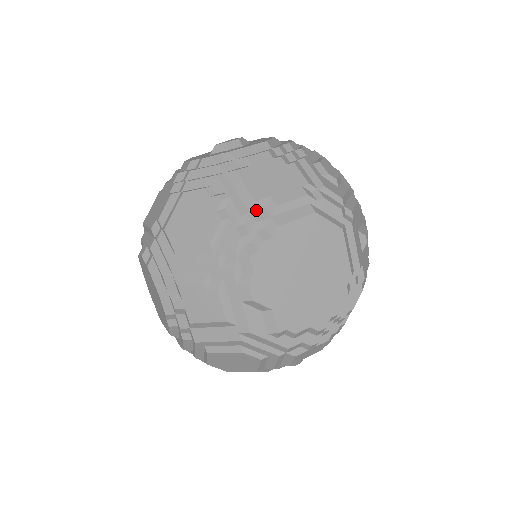
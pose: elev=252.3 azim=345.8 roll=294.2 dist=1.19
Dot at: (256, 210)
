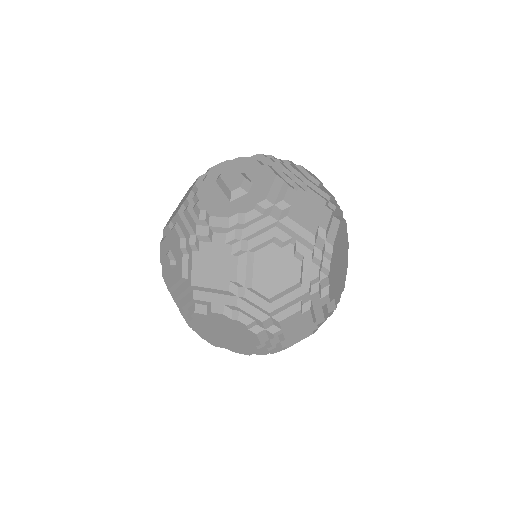
Dot at: (316, 241)
